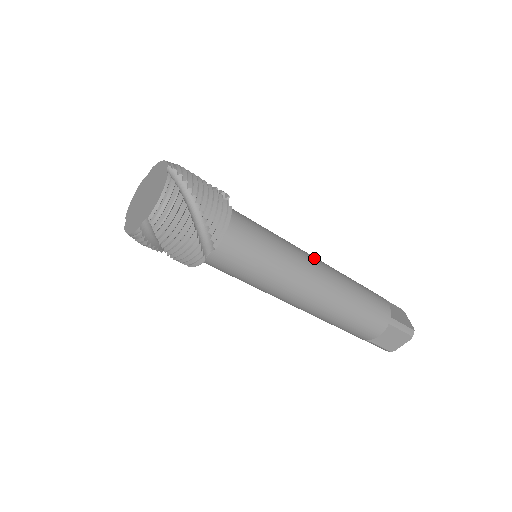
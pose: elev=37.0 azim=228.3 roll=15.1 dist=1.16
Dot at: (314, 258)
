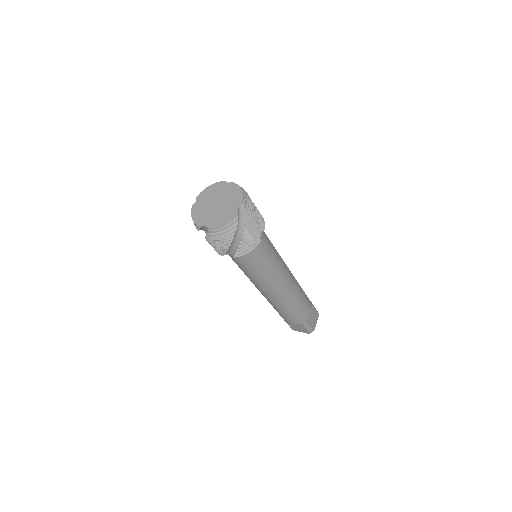
Dot at: (288, 275)
